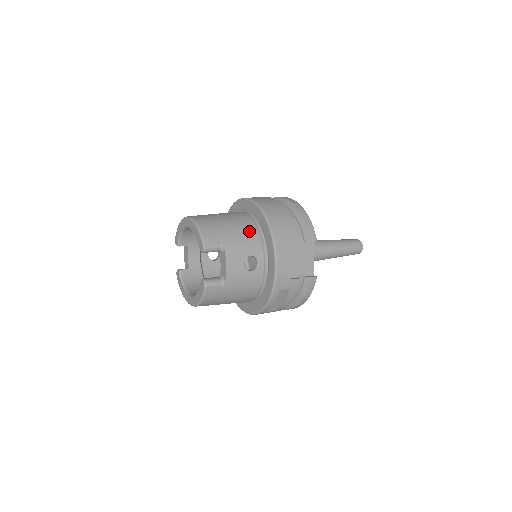
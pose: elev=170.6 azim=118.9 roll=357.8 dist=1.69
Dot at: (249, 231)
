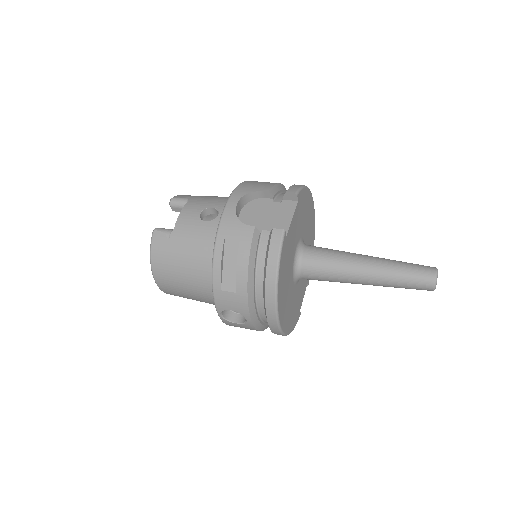
Dot at: (228, 197)
